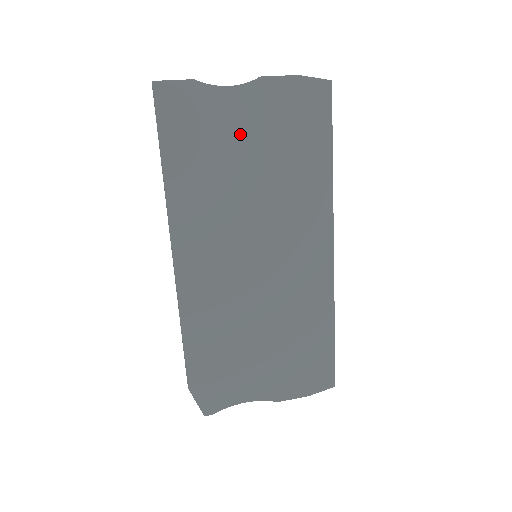
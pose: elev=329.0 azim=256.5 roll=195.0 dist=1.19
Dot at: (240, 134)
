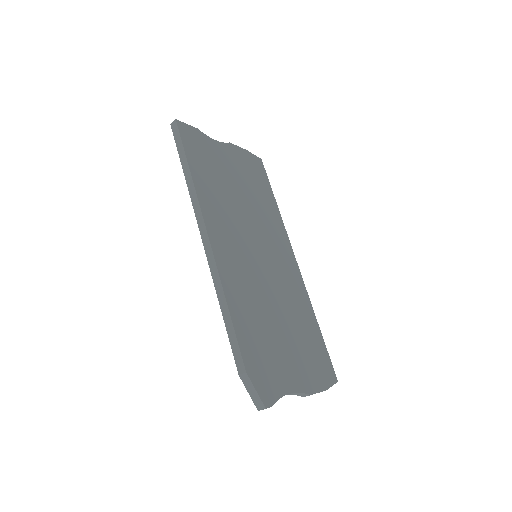
Dot at: (228, 169)
